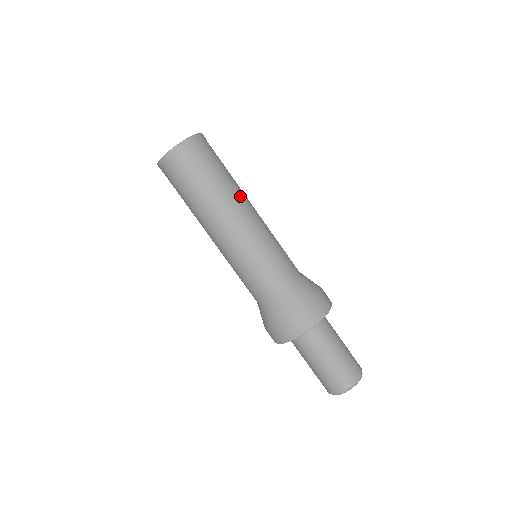
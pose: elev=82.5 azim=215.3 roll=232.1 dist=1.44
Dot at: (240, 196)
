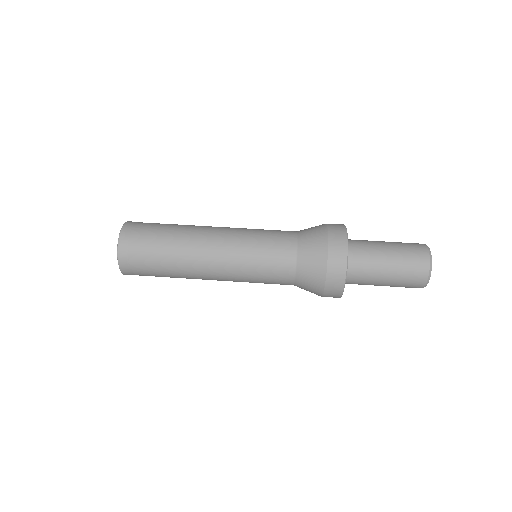
Dot at: occluded
